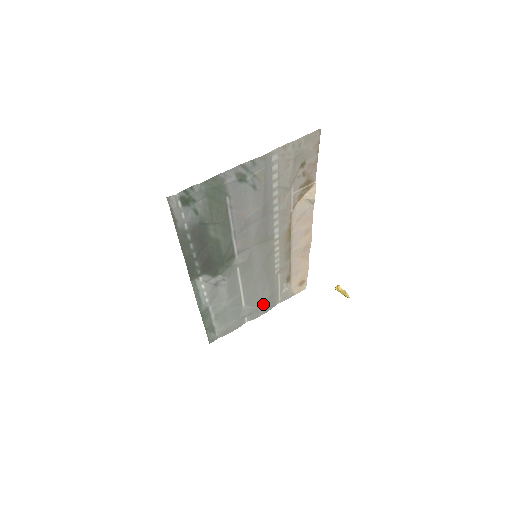
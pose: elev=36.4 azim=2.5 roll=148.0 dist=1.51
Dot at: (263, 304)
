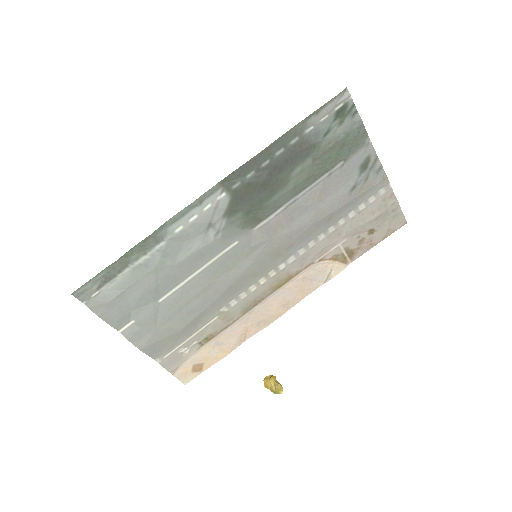
Dot at: (162, 331)
